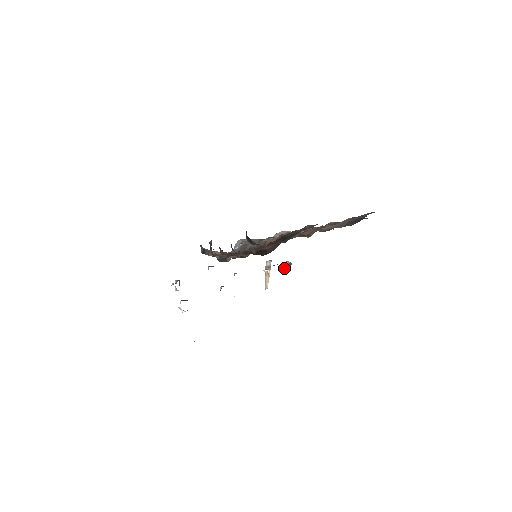
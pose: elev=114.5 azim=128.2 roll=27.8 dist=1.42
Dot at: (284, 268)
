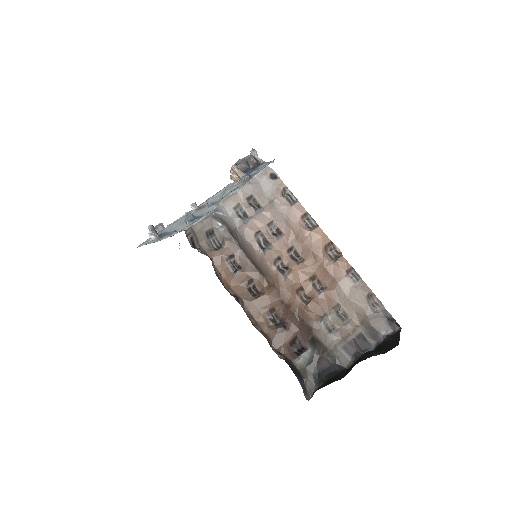
Dot at: (251, 163)
